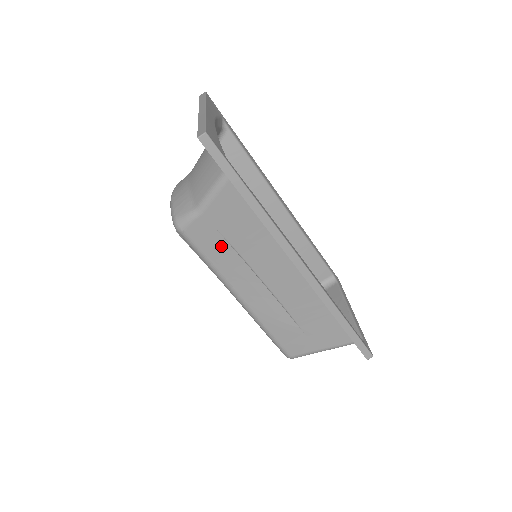
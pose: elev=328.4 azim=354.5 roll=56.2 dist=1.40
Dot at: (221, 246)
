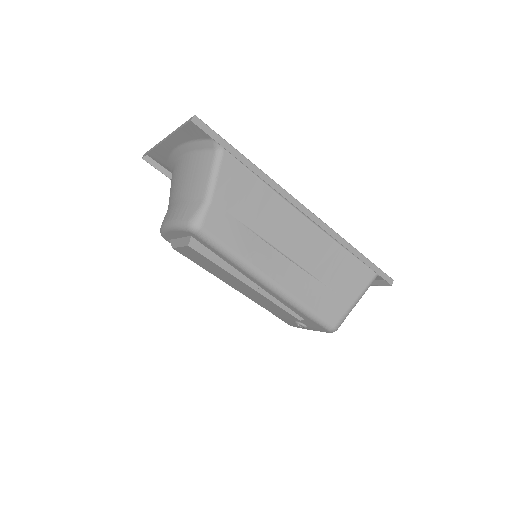
Dot at: (237, 229)
